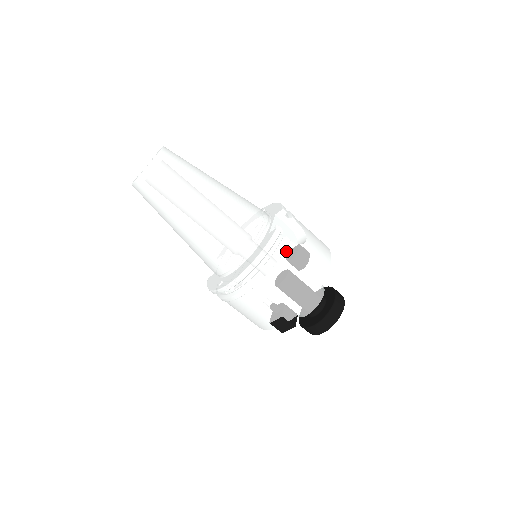
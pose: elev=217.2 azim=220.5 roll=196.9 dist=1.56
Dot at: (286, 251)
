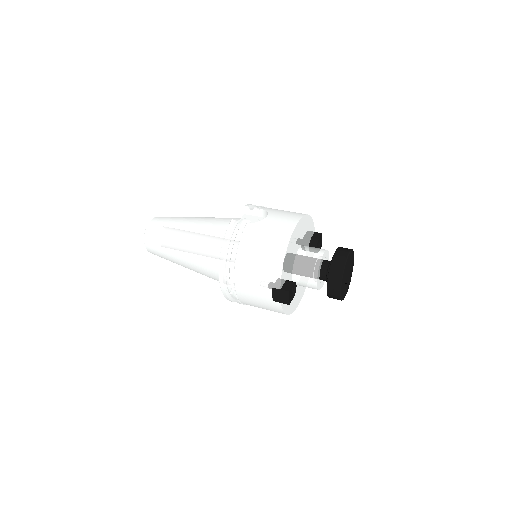
Dot at: (244, 232)
